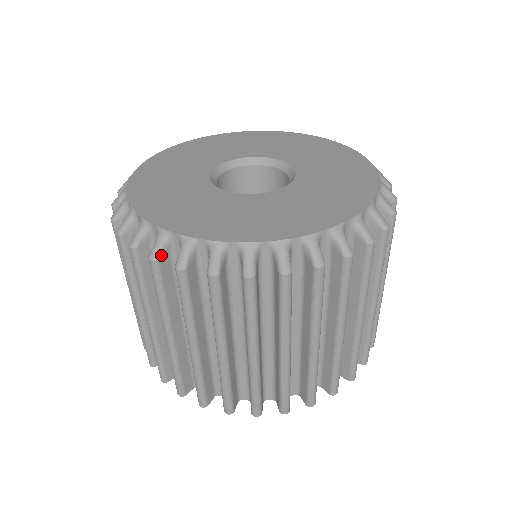
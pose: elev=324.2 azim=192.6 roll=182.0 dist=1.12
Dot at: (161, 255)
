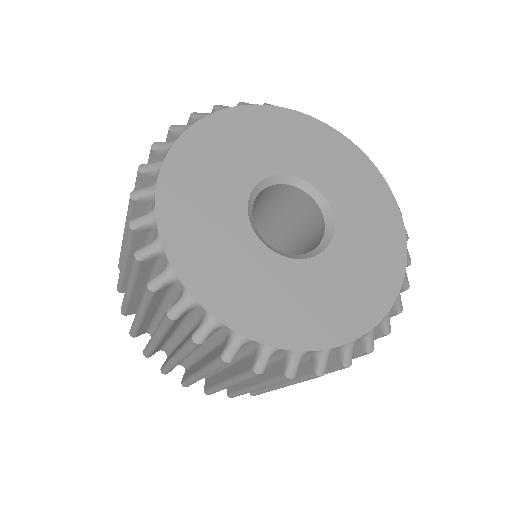
Dot at: (146, 259)
